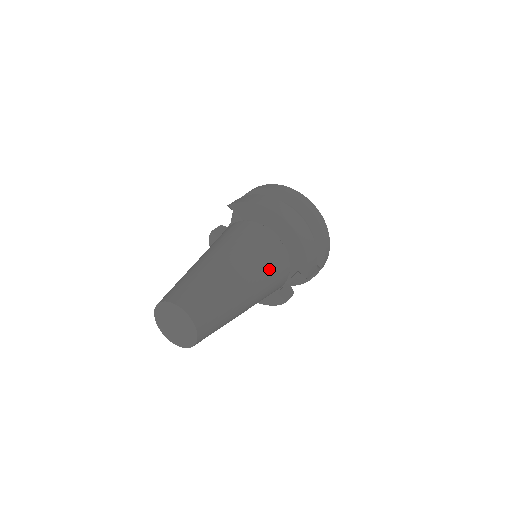
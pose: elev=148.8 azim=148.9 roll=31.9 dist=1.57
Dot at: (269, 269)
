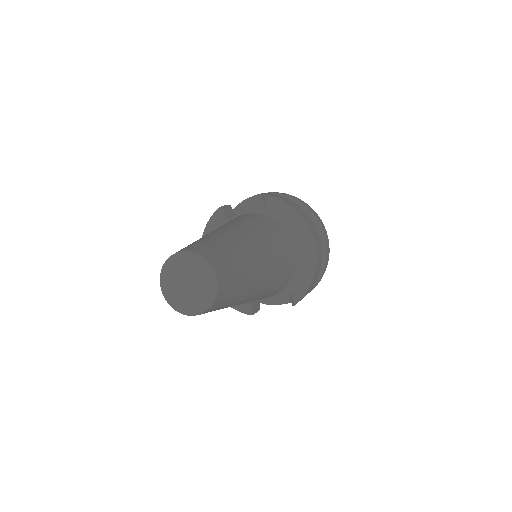
Dot at: (279, 278)
